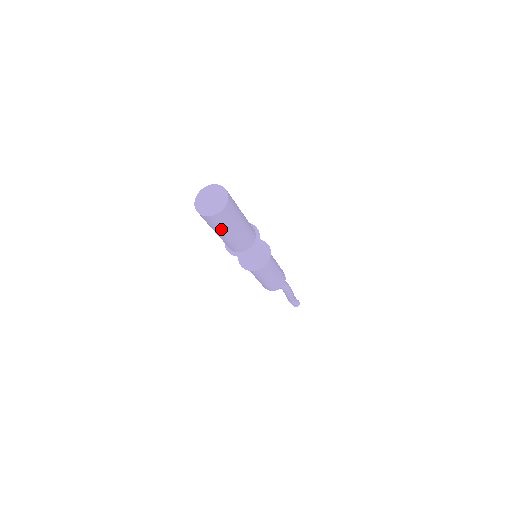
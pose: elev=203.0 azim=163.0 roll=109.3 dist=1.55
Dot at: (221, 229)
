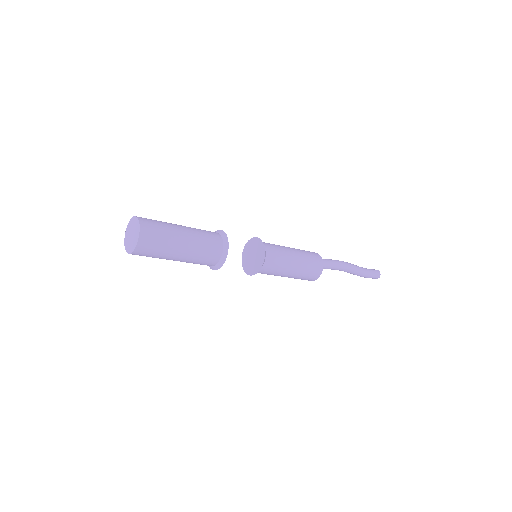
Dot at: (165, 251)
